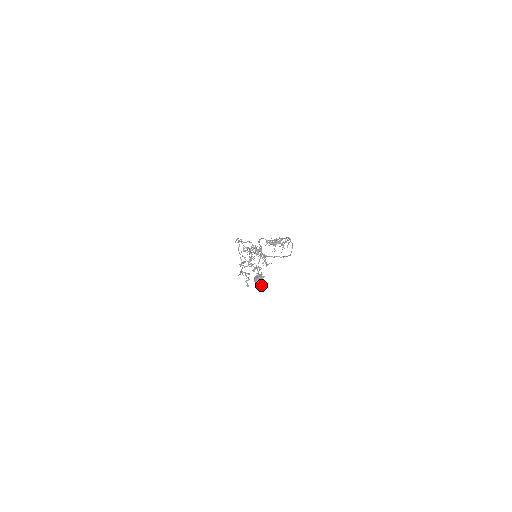
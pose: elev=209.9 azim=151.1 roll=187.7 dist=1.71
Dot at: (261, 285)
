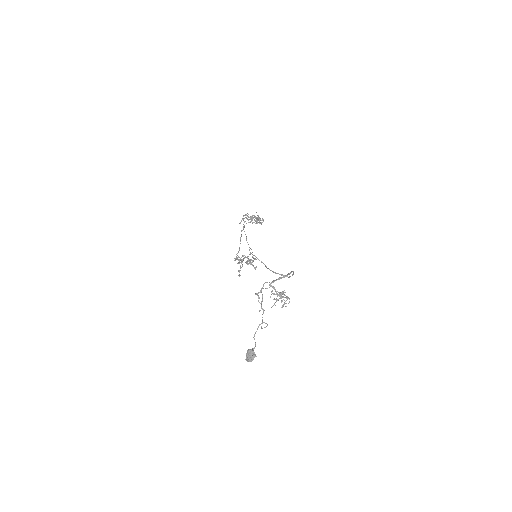
Dot at: (251, 361)
